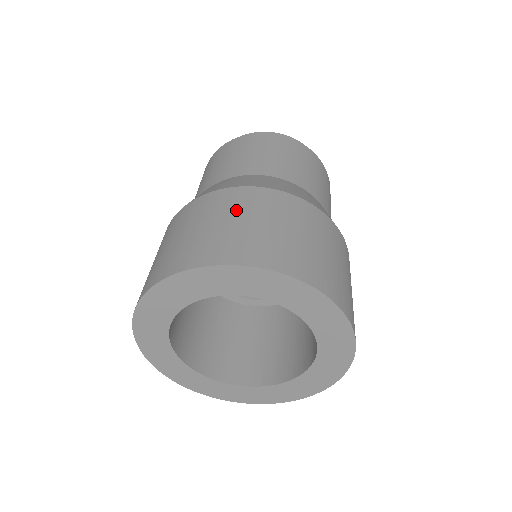
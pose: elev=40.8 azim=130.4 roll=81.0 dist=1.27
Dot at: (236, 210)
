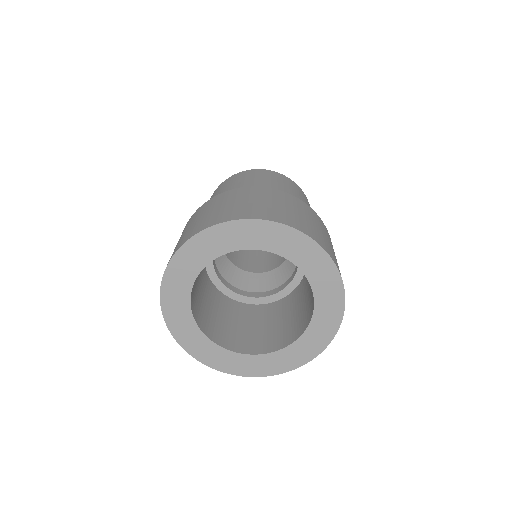
Dot at: (298, 208)
